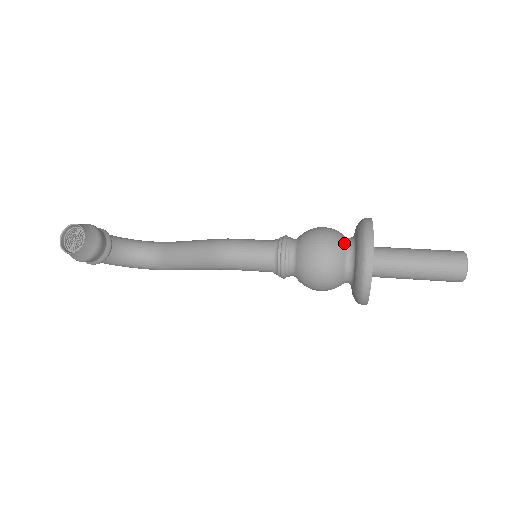
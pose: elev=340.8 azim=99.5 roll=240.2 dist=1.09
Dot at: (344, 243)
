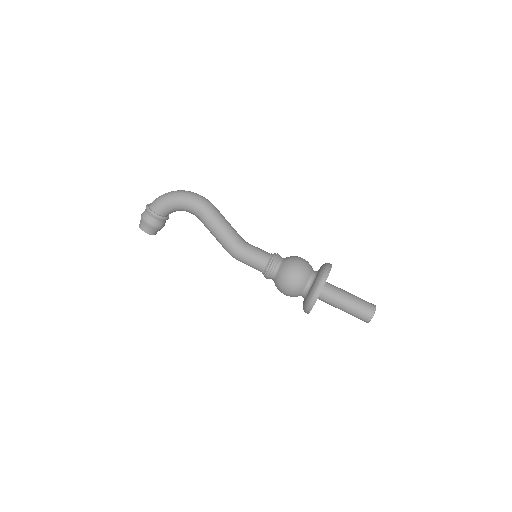
Dot at: occluded
